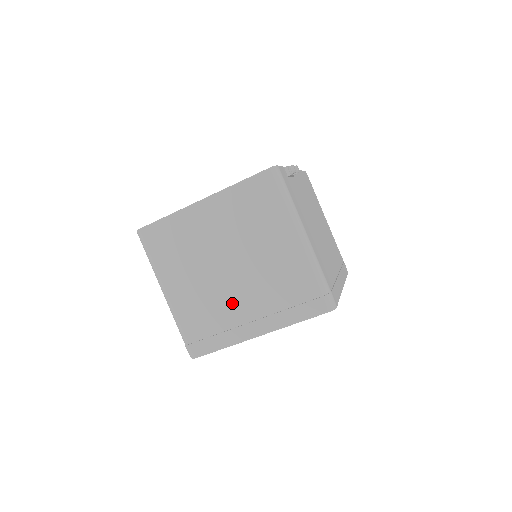
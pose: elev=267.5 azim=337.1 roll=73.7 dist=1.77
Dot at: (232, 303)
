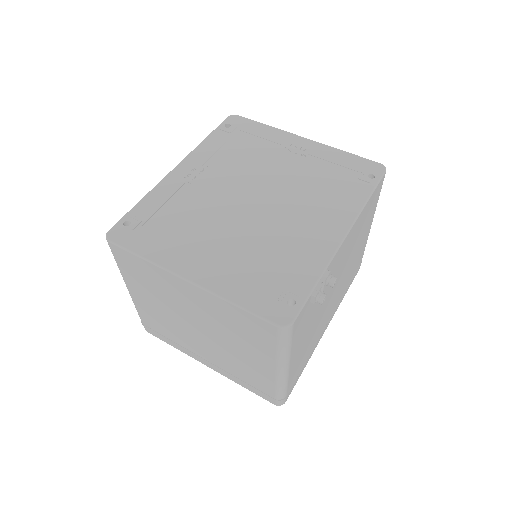
Dot at: (192, 342)
